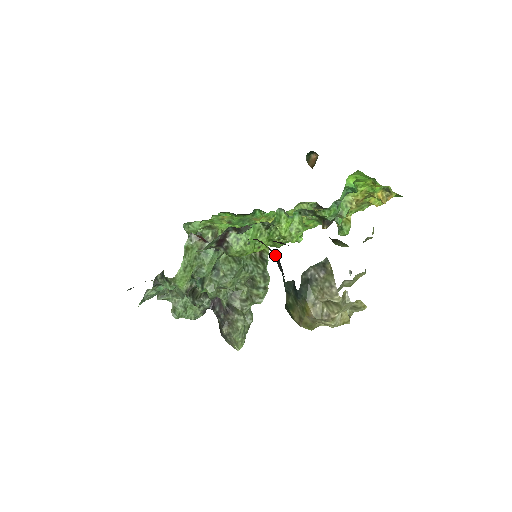
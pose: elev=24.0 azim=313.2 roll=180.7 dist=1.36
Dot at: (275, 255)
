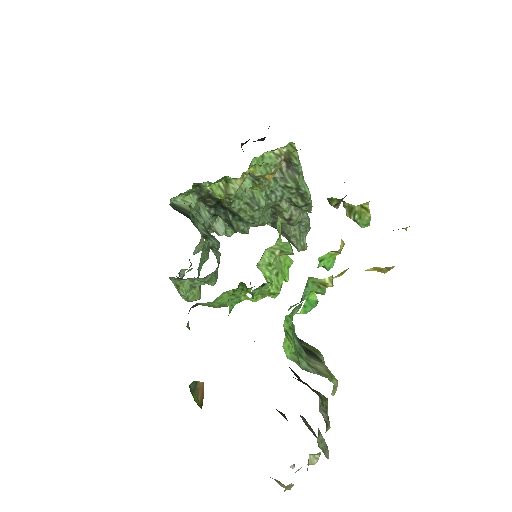
Dot at: occluded
